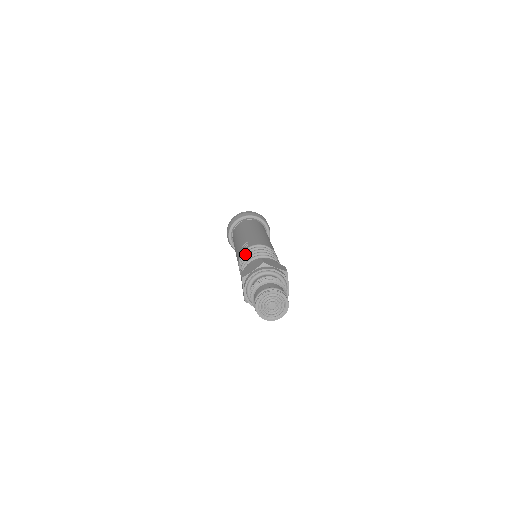
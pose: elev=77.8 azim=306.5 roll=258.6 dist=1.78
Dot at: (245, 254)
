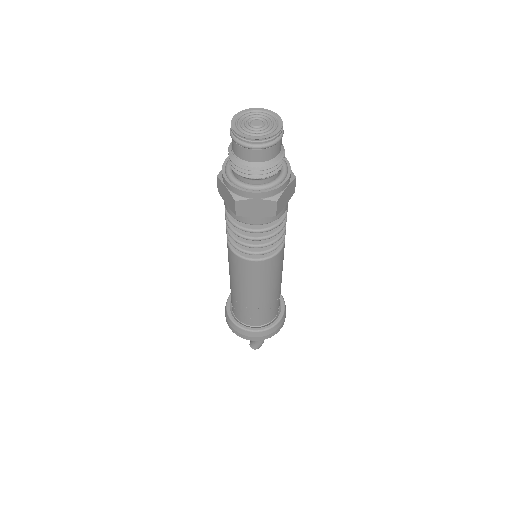
Dot at: occluded
